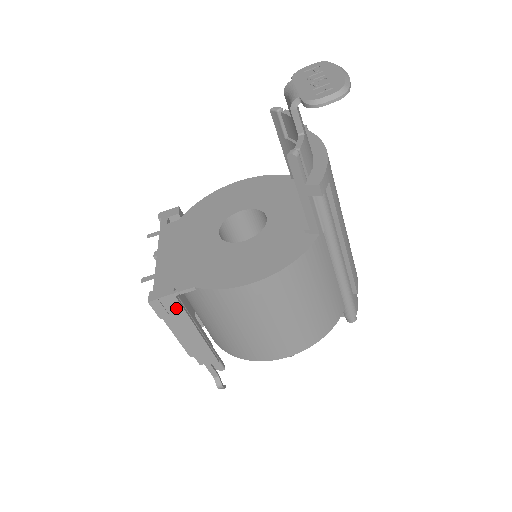
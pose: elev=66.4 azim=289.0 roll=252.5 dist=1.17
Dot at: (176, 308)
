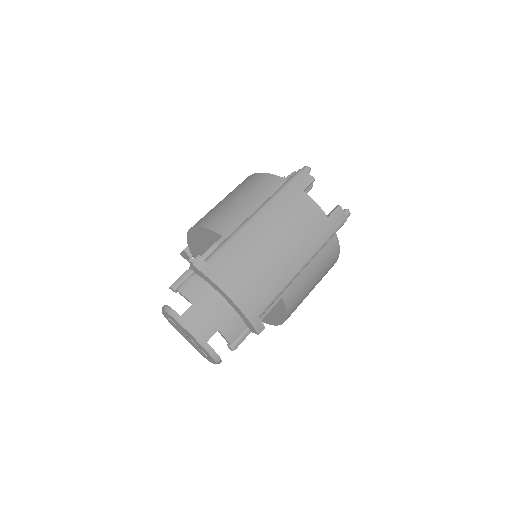
Dot at: occluded
